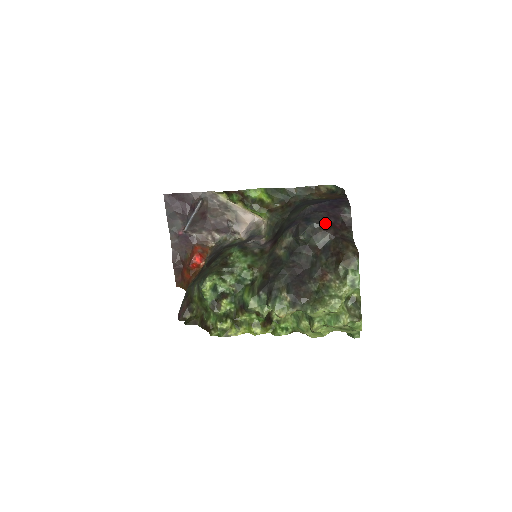
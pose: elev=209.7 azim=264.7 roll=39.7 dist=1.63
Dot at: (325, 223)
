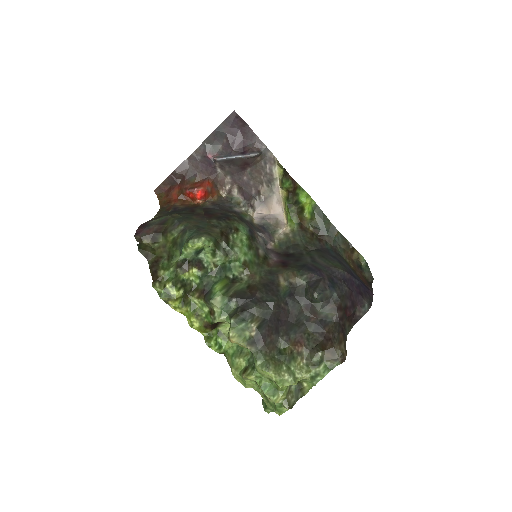
Dot at: (343, 301)
